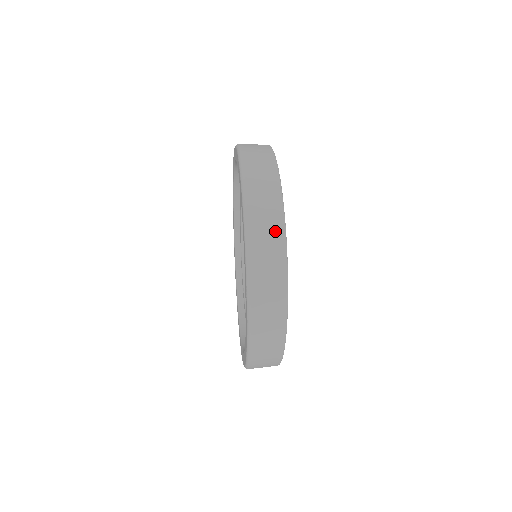
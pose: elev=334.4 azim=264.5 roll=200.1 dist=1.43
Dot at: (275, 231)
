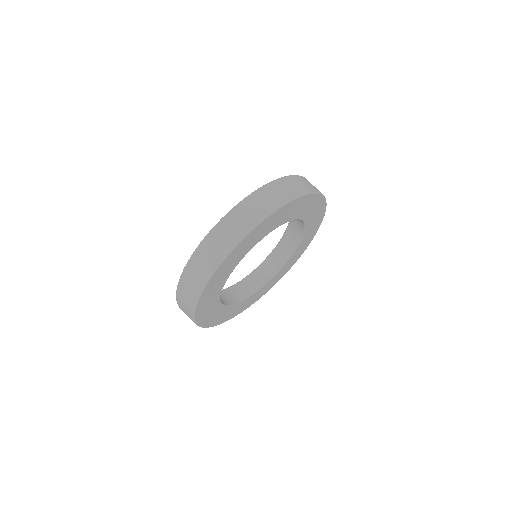
Dot at: (246, 225)
